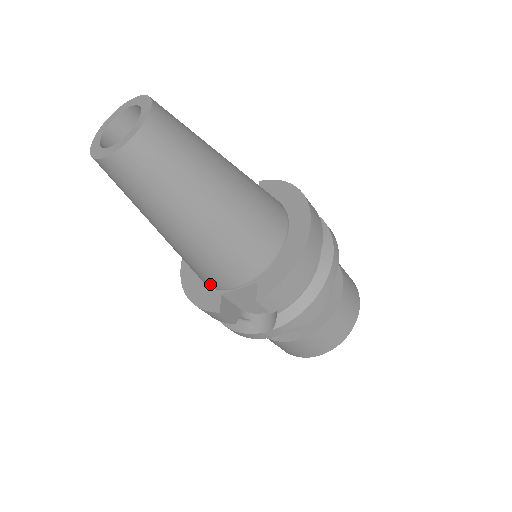
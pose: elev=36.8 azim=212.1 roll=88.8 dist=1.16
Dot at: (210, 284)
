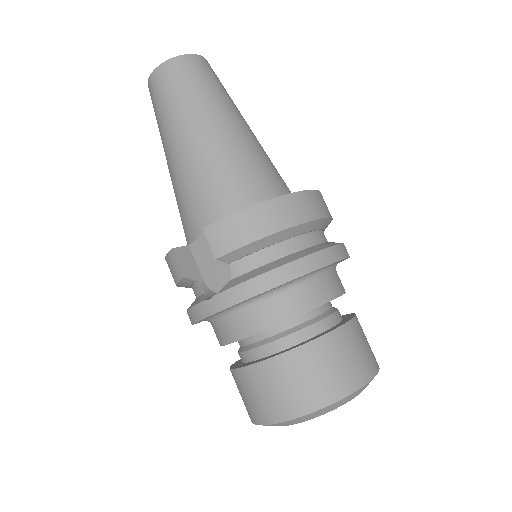
Dot at: (187, 238)
